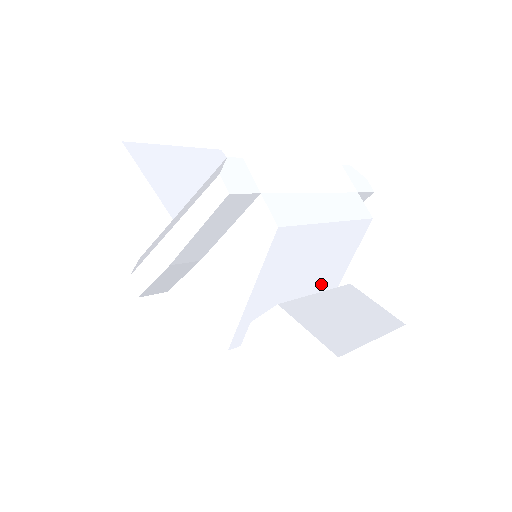
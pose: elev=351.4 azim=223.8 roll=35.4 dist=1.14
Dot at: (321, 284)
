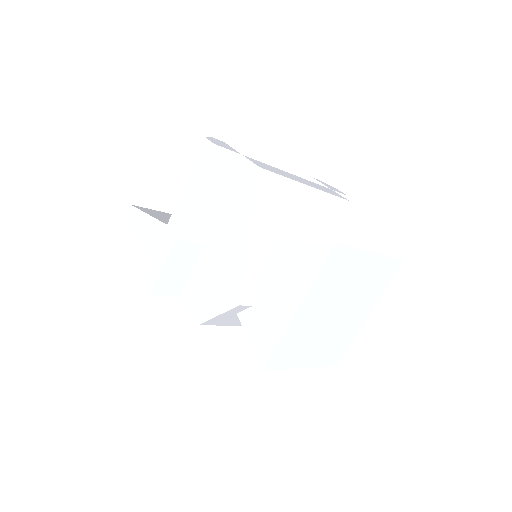
Dot at: occluded
